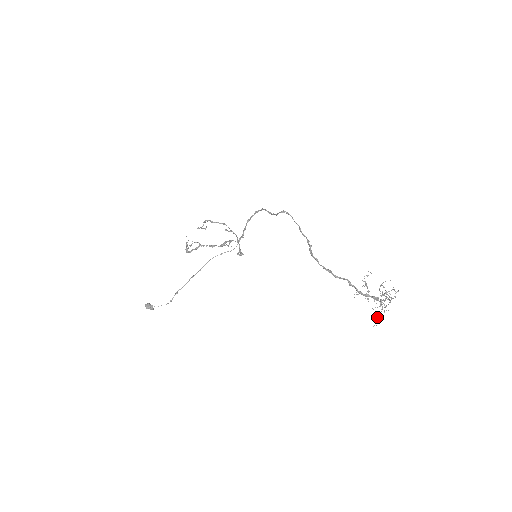
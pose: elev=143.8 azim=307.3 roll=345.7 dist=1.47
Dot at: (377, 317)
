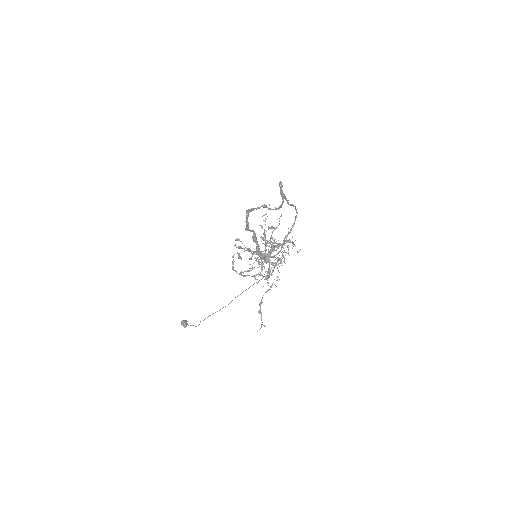
Dot at: (261, 299)
